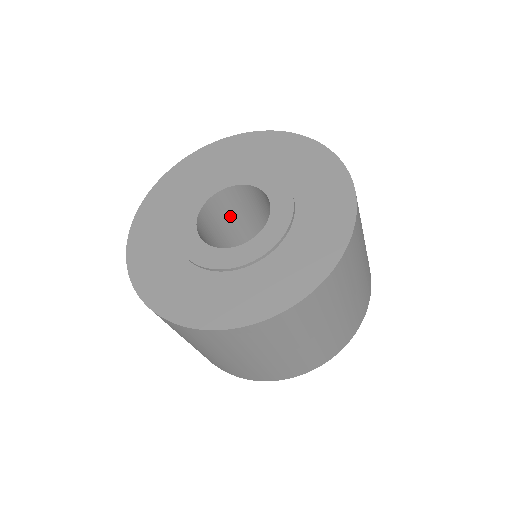
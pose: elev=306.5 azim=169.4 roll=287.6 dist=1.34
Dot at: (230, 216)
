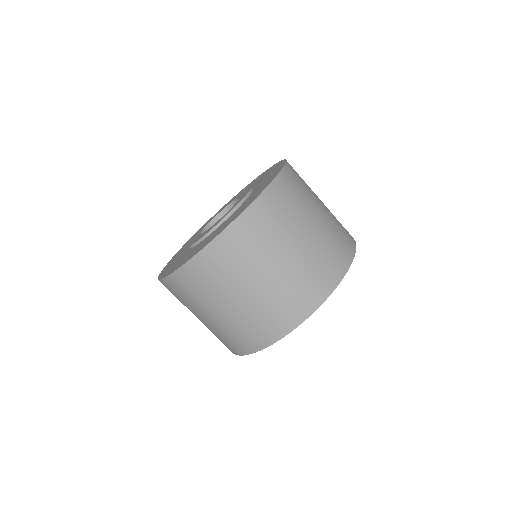
Dot at: occluded
